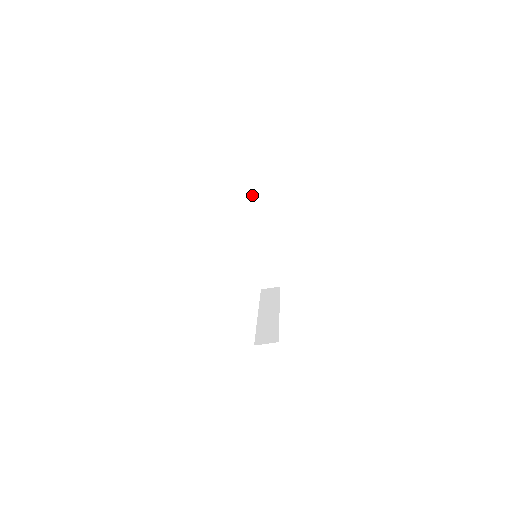
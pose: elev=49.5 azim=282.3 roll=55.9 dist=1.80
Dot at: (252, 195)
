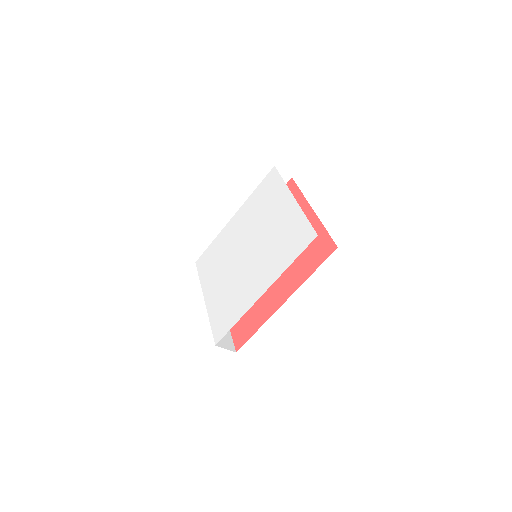
Dot at: occluded
